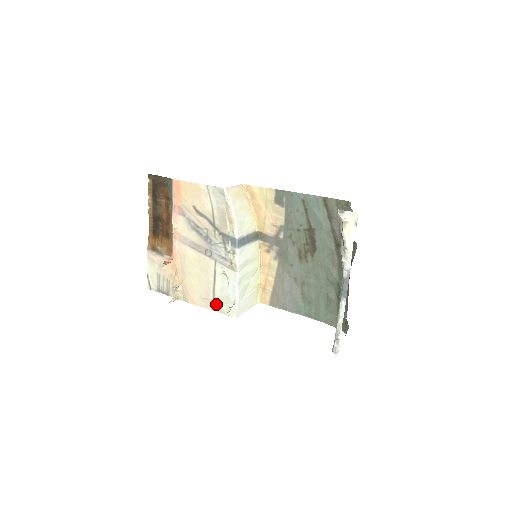
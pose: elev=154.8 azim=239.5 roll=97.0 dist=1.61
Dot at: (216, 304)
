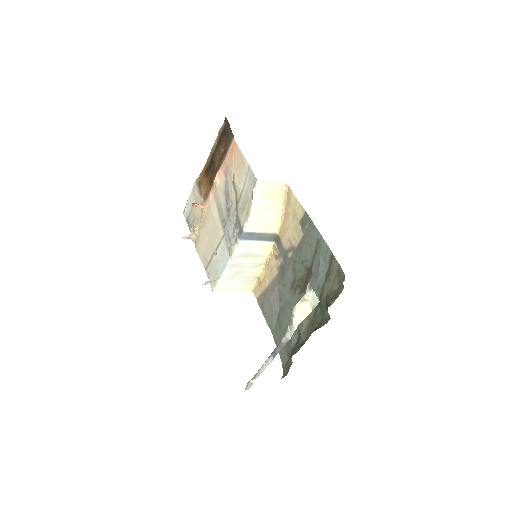
Dot at: (209, 268)
